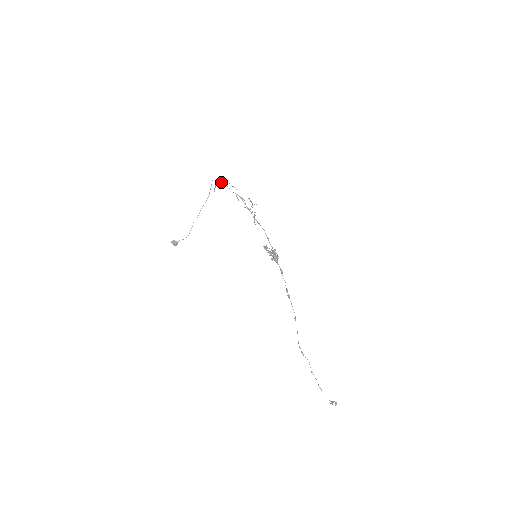
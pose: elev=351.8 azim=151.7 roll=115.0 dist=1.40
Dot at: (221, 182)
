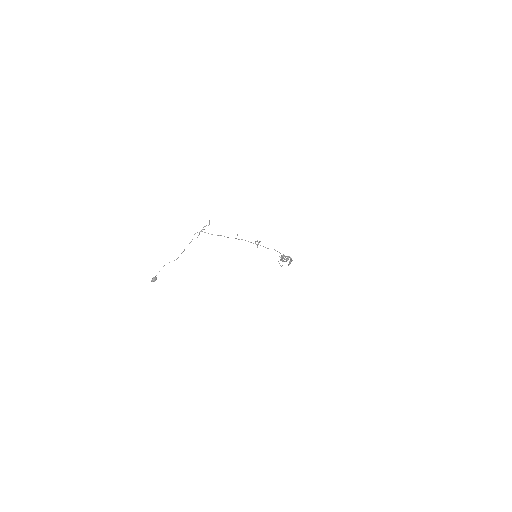
Dot at: (203, 229)
